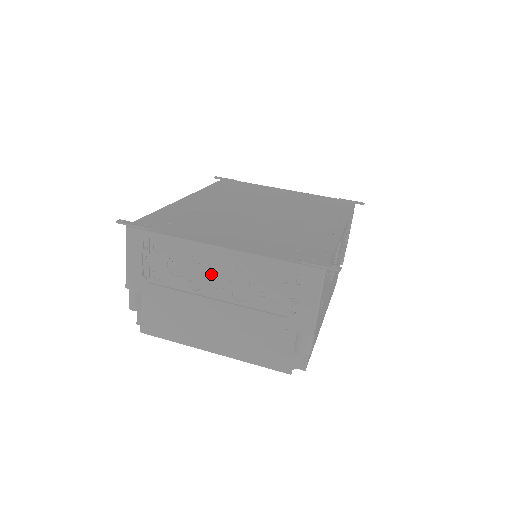
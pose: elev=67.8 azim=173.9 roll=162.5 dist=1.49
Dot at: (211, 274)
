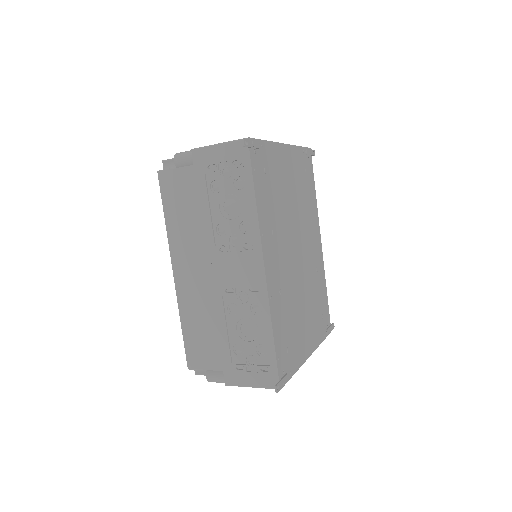
Dot at: occluded
